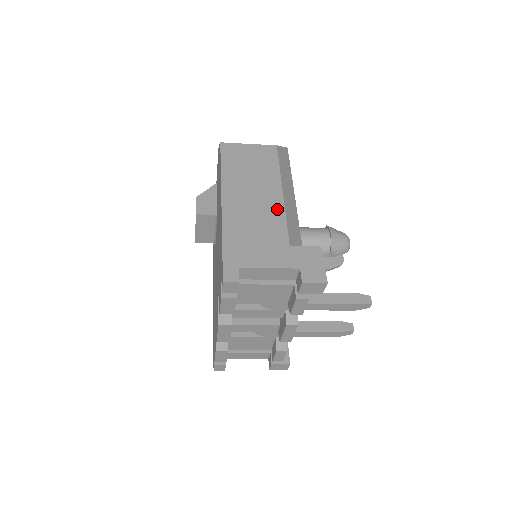
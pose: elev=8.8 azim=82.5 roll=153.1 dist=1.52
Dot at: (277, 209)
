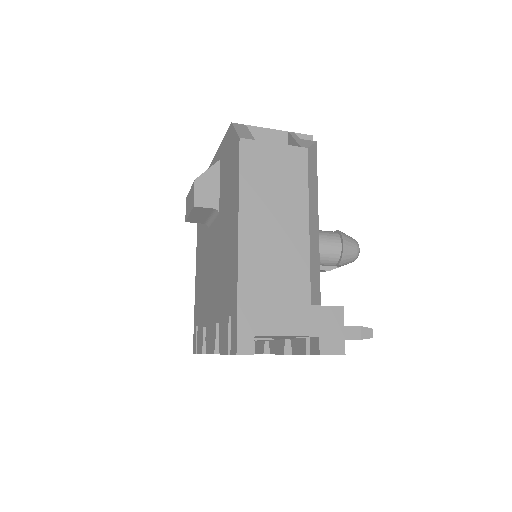
Dot at: (301, 251)
